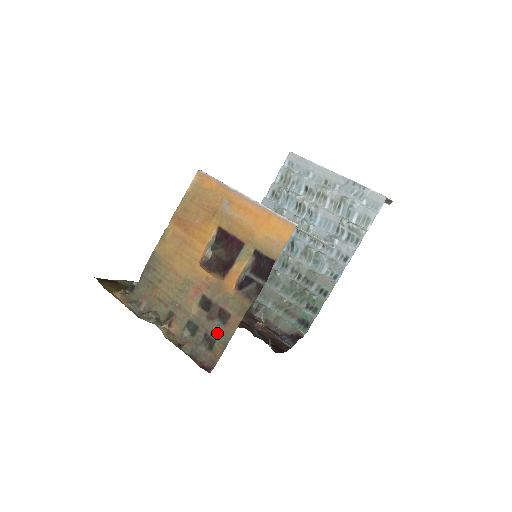
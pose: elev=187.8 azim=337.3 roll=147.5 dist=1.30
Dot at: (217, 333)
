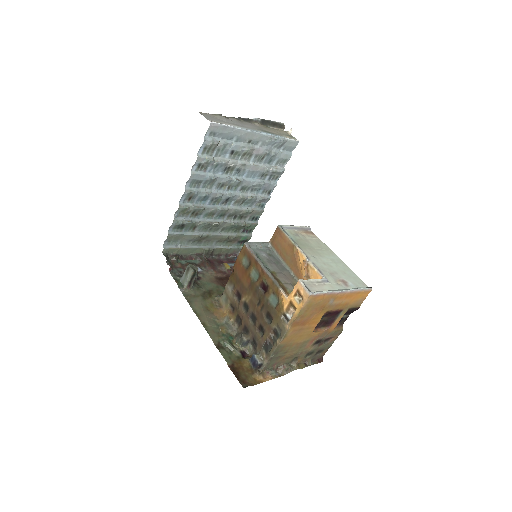
Dot at: (325, 347)
